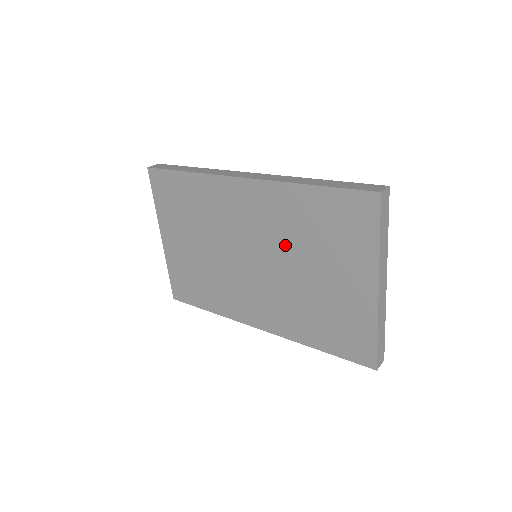
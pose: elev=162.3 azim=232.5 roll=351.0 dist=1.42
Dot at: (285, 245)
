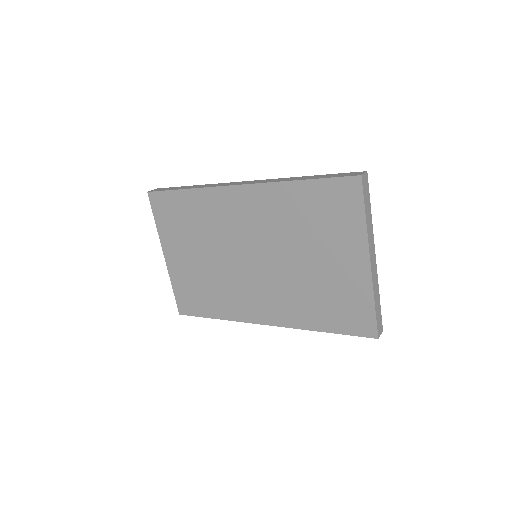
Dot at: (283, 239)
